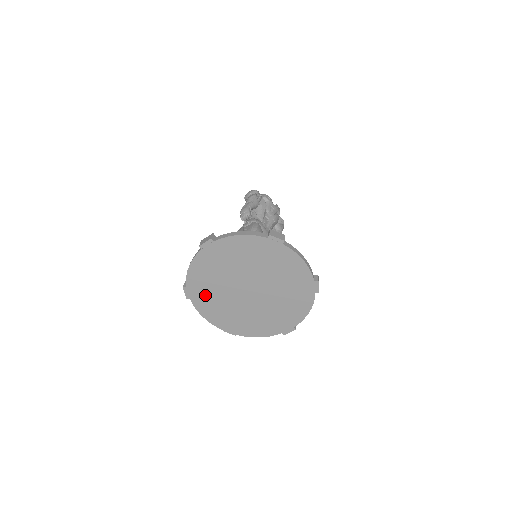
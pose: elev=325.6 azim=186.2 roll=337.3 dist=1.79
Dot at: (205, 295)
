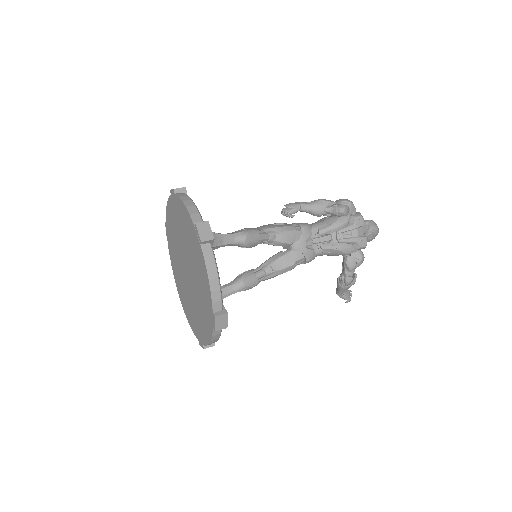
Dot at: (172, 244)
